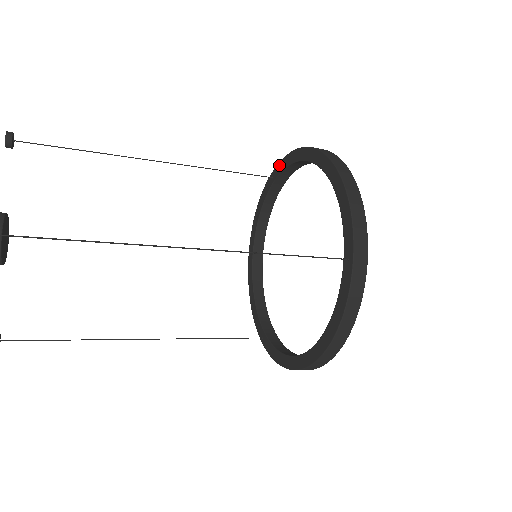
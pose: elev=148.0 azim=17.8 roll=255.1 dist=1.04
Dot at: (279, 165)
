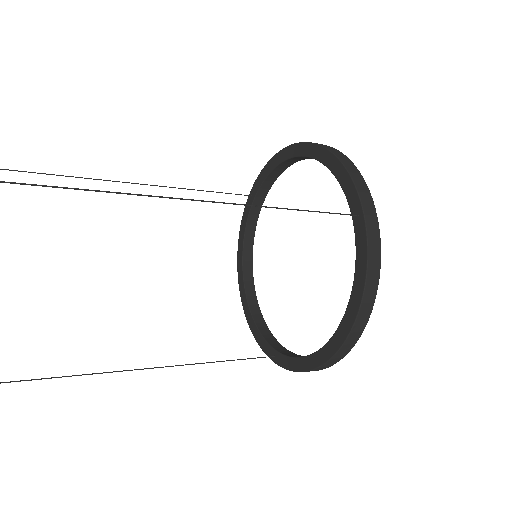
Dot at: (257, 181)
